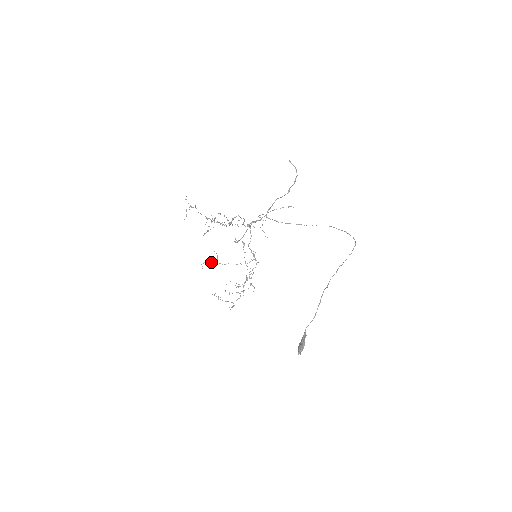
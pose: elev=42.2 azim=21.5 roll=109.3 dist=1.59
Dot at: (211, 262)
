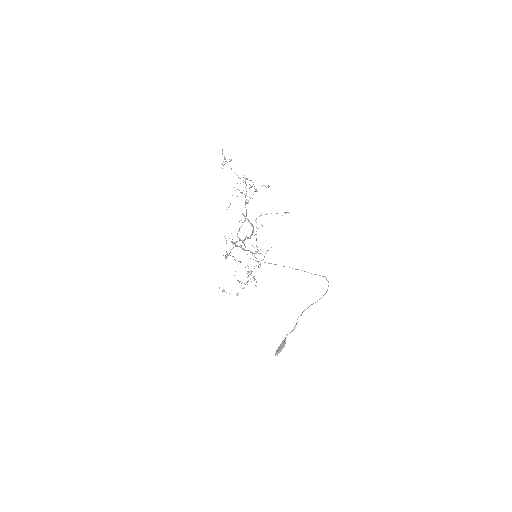
Dot at: (231, 241)
